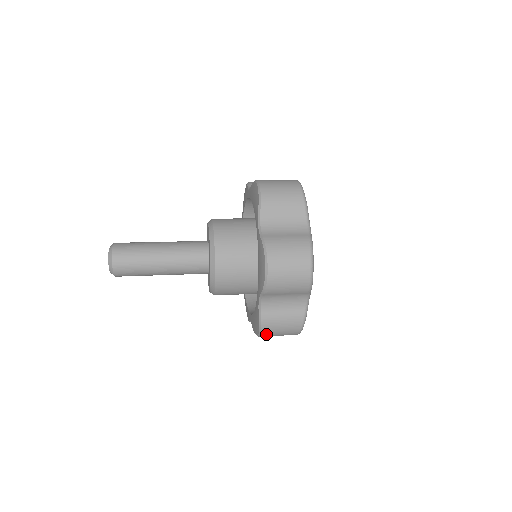
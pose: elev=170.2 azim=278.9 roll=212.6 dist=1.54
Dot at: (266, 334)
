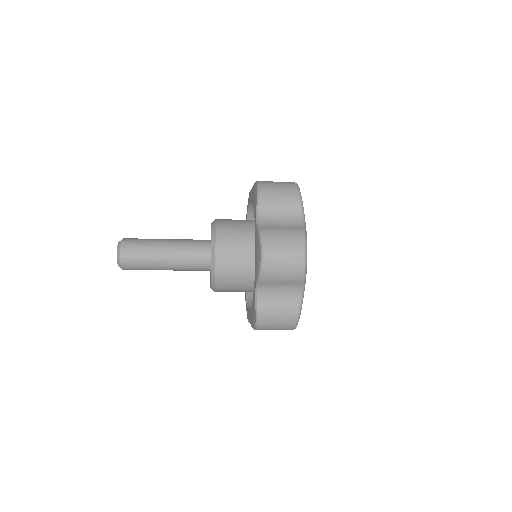
Dot at: (269, 250)
